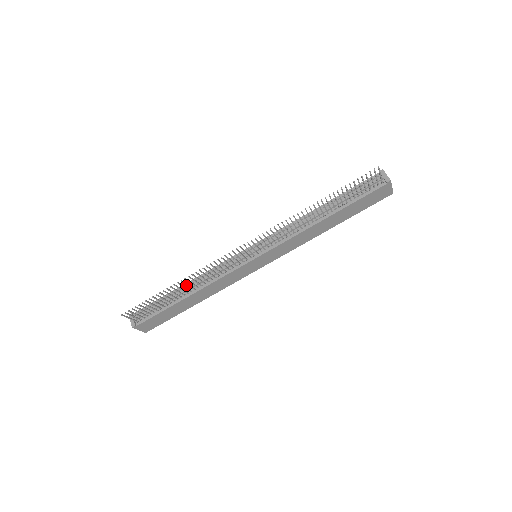
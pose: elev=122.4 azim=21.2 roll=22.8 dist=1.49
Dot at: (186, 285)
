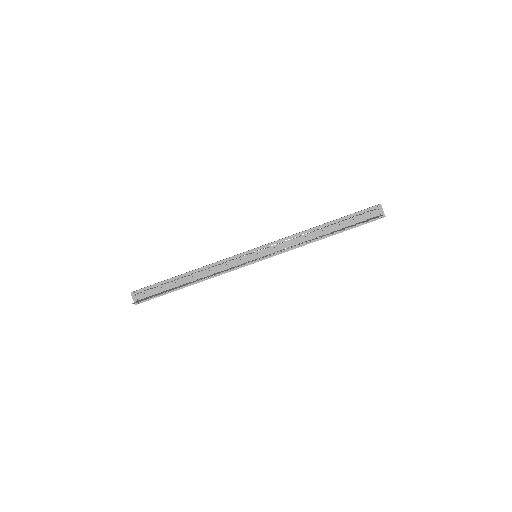
Dot at: (189, 274)
